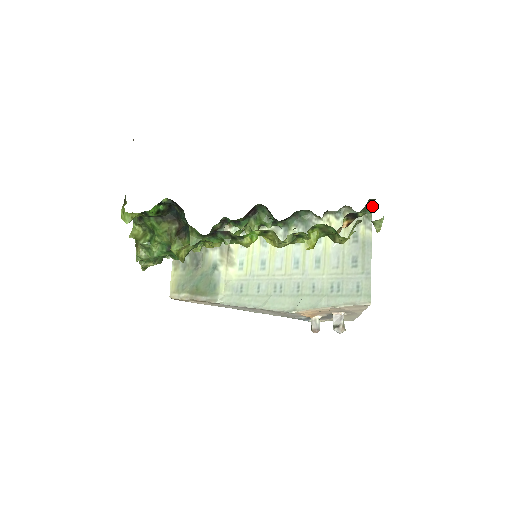
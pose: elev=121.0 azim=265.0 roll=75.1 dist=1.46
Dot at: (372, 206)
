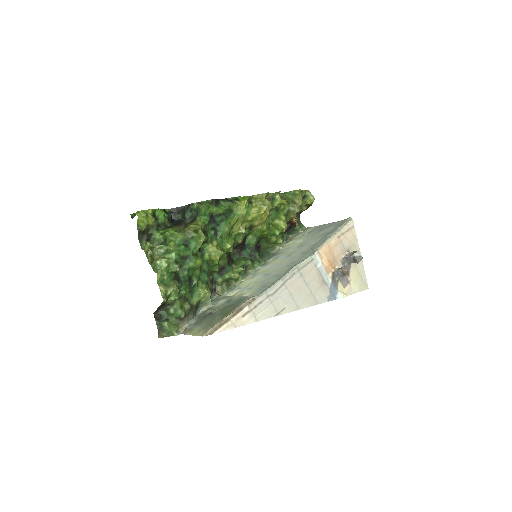
Dot at: (302, 224)
